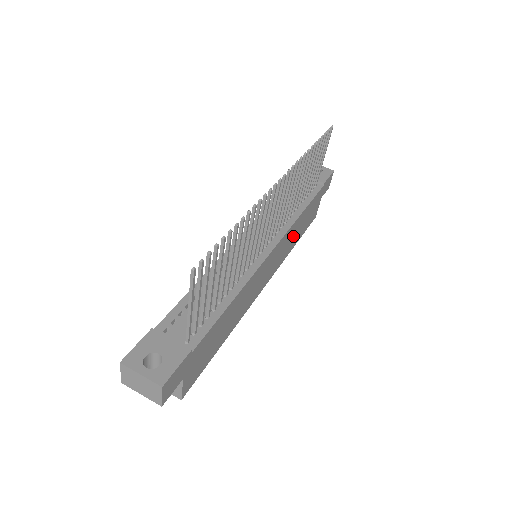
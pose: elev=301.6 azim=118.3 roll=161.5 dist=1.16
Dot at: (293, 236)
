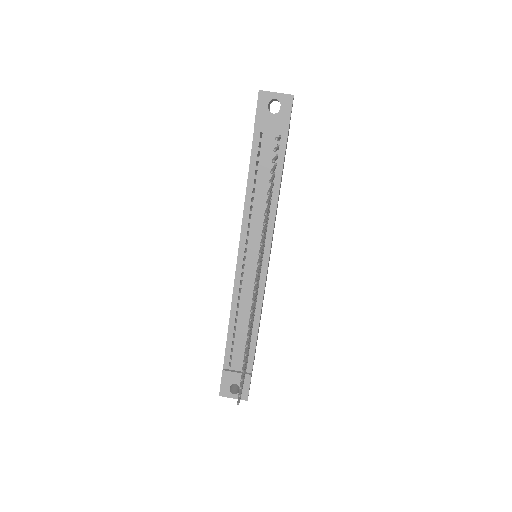
Dot at: occluded
